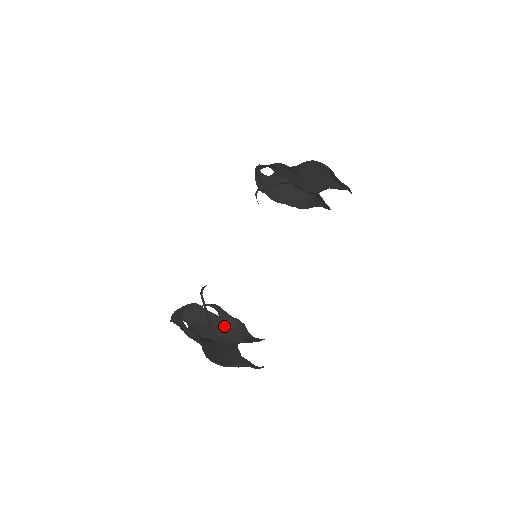
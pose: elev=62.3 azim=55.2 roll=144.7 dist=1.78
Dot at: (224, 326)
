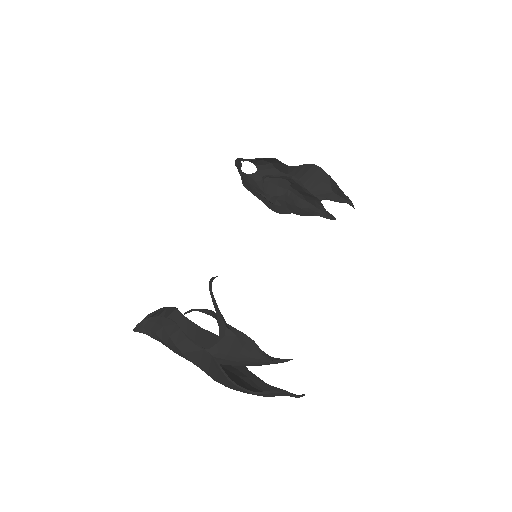
Dot at: occluded
